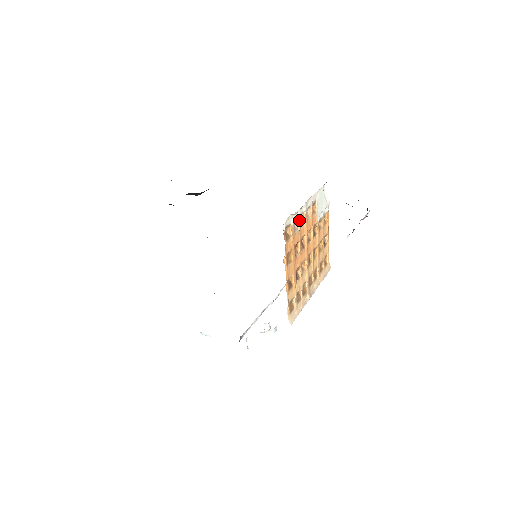
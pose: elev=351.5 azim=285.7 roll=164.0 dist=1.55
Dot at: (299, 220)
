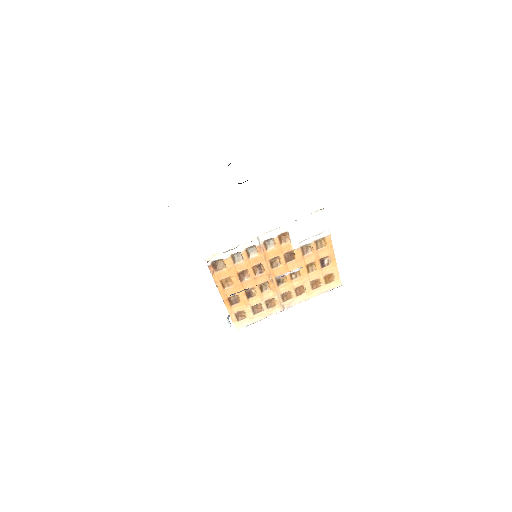
Dot at: (243, 253)
